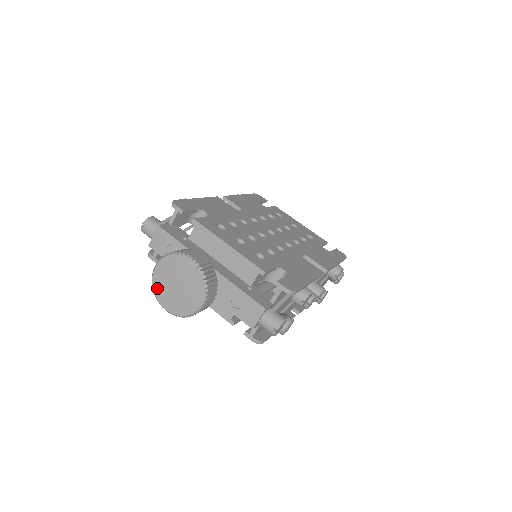
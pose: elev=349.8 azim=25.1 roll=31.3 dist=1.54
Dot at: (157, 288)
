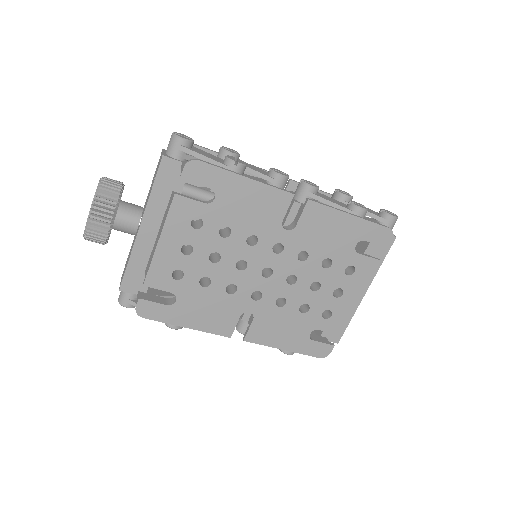
Dot at: occluded
